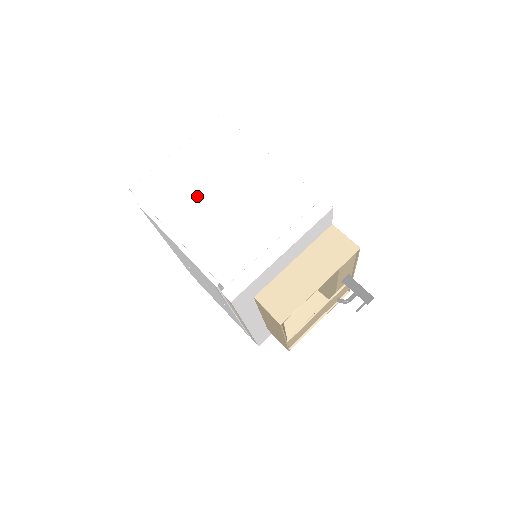
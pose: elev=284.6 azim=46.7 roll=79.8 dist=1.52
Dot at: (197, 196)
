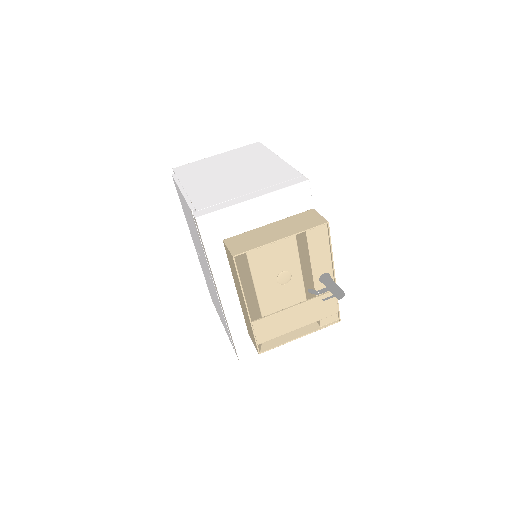
Dot at: (214, 172)
